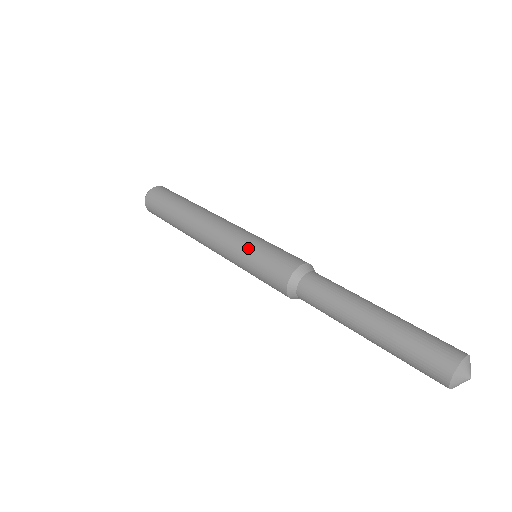
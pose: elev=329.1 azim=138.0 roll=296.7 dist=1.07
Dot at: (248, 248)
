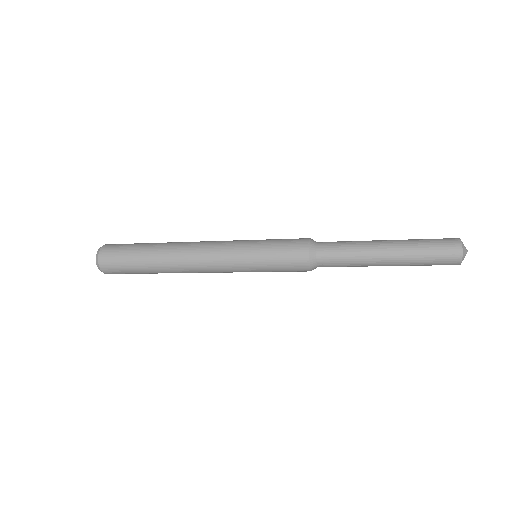
Dot at: occluded
